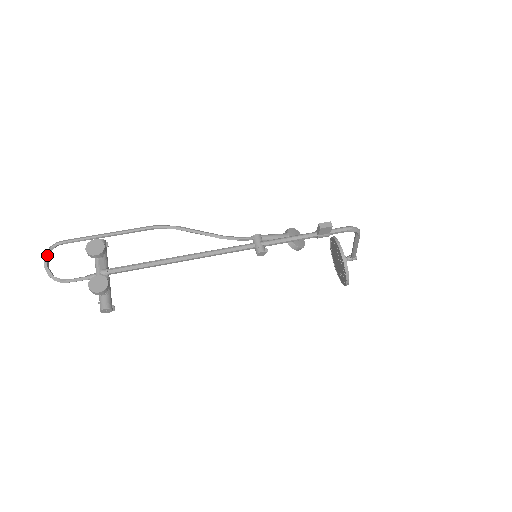
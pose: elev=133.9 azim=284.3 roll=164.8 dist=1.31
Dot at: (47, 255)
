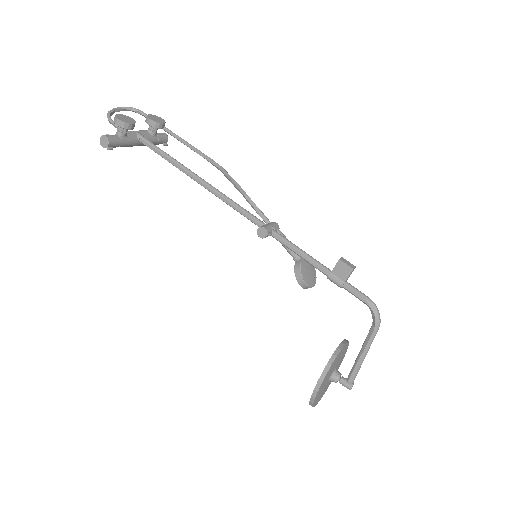
Dot at: (125, 108)
